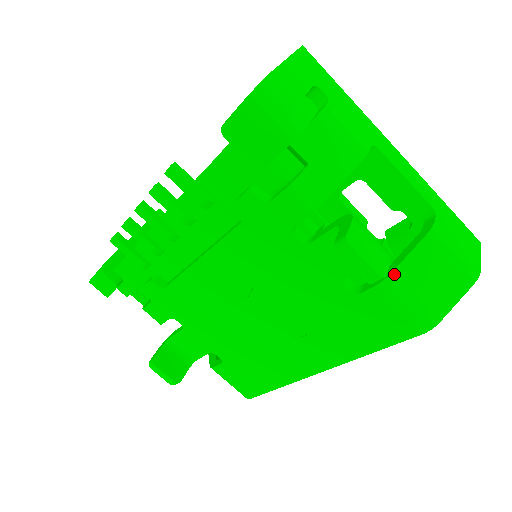
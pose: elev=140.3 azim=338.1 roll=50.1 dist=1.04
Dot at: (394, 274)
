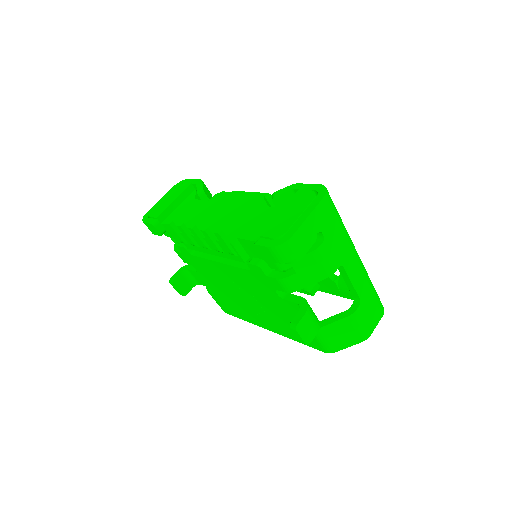
Dot at: (321, 329)
